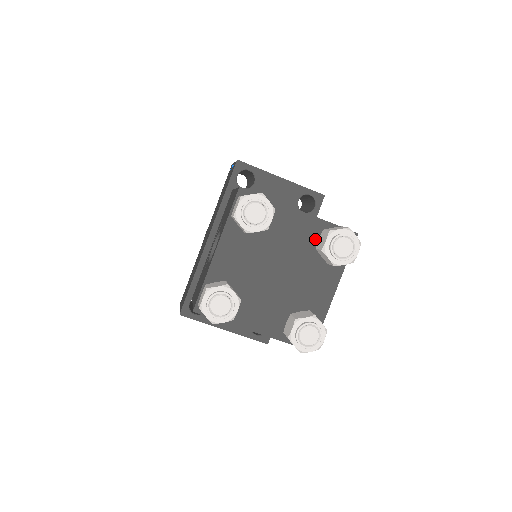
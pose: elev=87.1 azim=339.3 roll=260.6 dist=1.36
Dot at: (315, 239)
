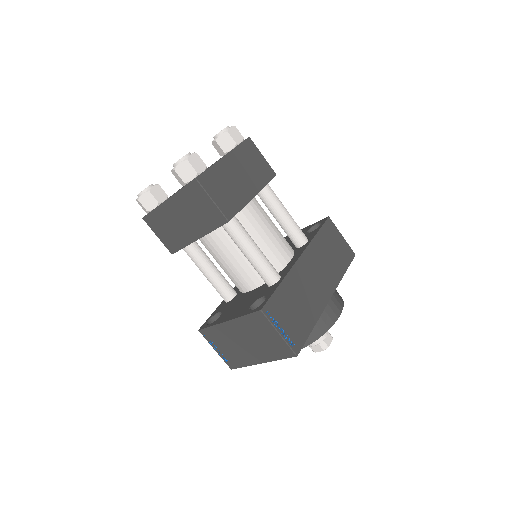
Dot at: occluded
